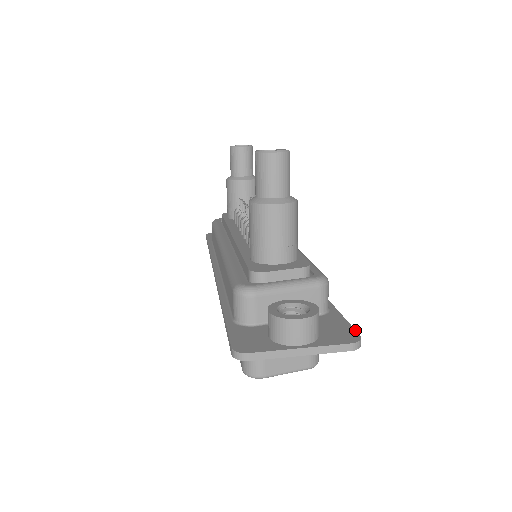
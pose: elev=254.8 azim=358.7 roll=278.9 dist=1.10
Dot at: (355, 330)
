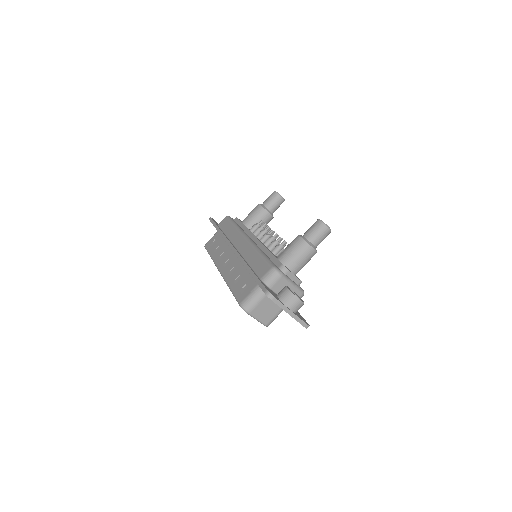
Dot at: occluded
